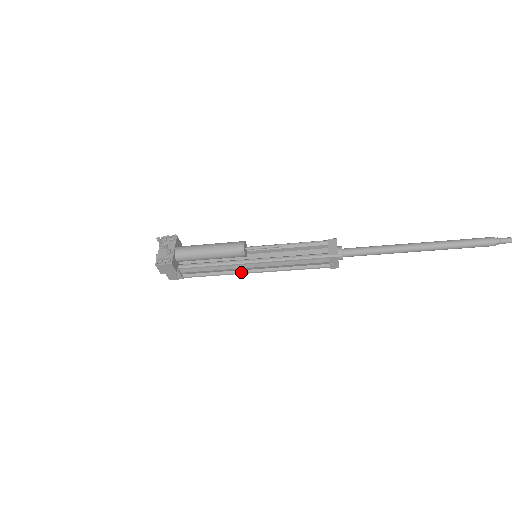
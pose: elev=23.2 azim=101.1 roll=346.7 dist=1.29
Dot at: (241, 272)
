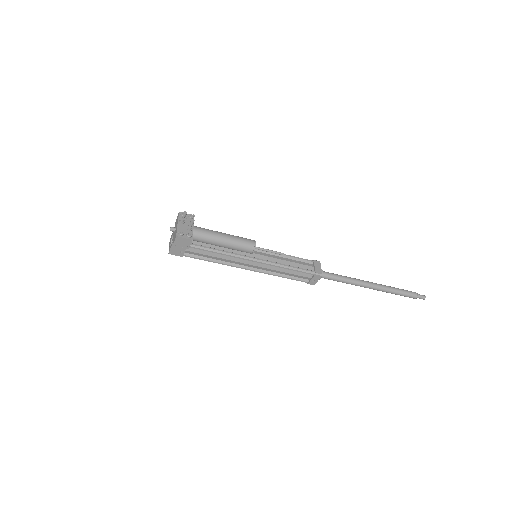
Dot at: (238, 266)
